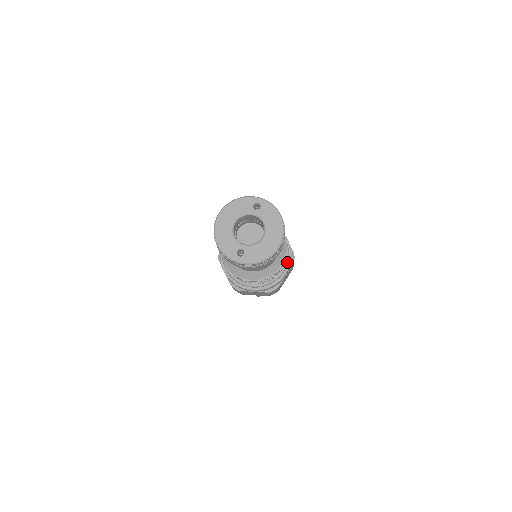
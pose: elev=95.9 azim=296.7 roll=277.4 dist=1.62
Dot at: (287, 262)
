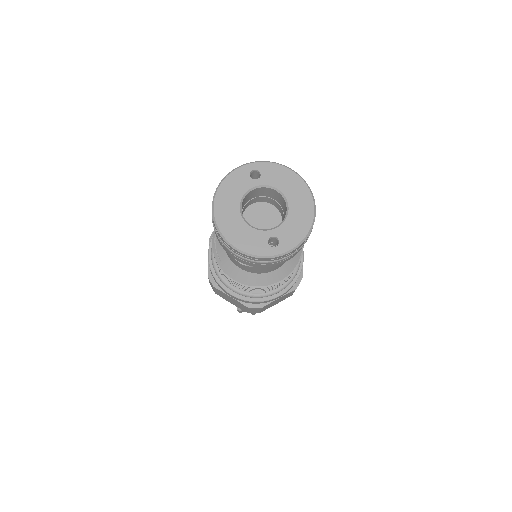
Dot at: occluded
